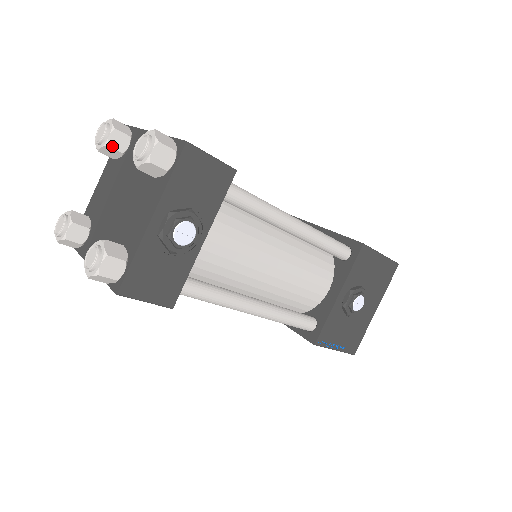
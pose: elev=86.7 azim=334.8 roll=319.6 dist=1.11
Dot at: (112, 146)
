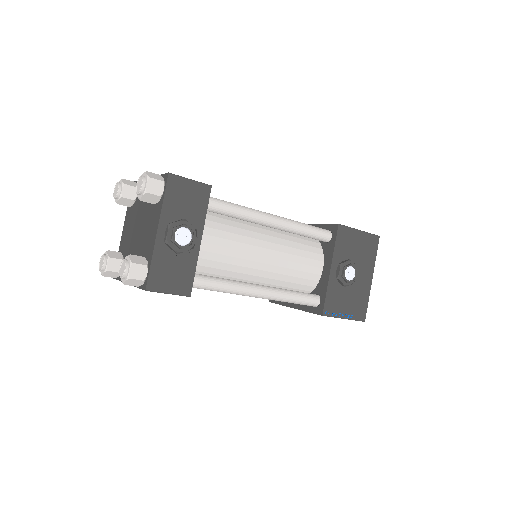
Dot at: (125, 197)
